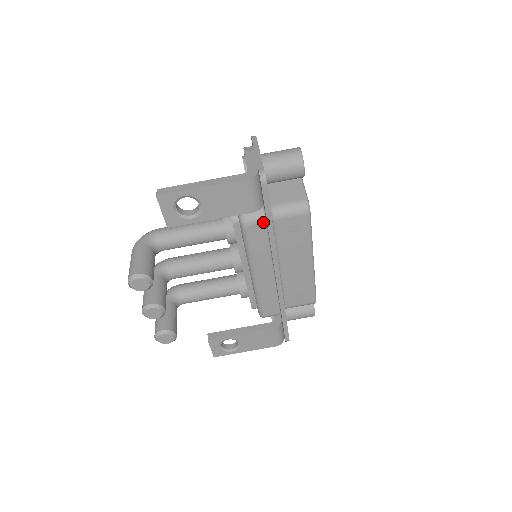
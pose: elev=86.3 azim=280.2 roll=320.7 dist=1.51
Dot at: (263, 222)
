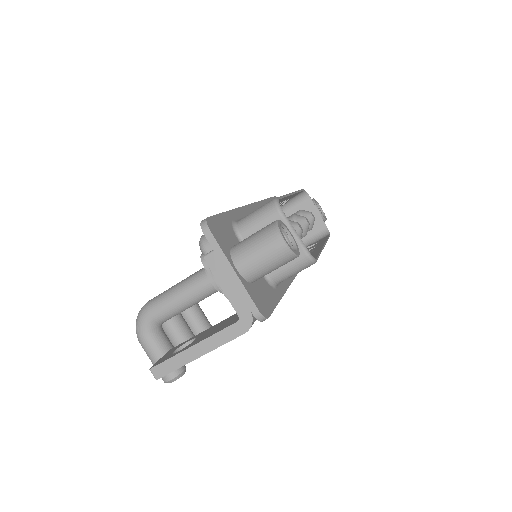
Dot at: occluded
